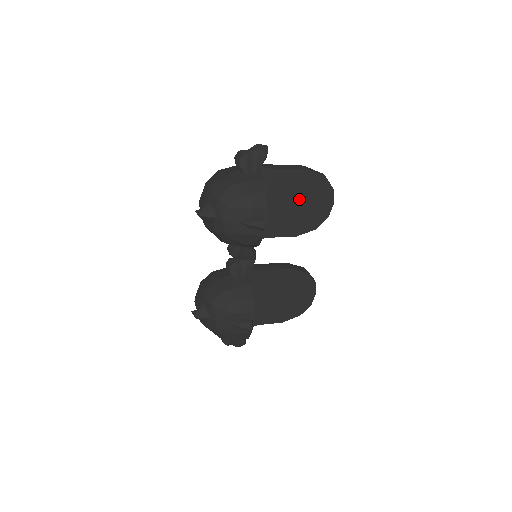
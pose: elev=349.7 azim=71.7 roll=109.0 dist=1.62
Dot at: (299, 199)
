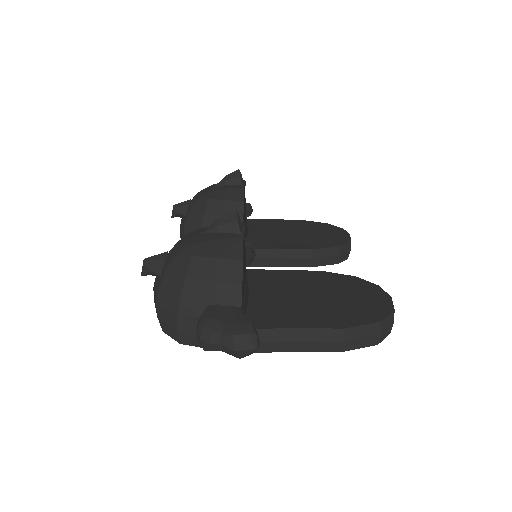
Dot at: (301, 231)
